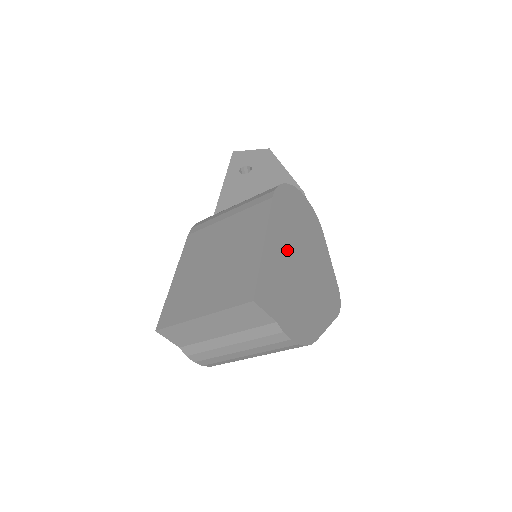
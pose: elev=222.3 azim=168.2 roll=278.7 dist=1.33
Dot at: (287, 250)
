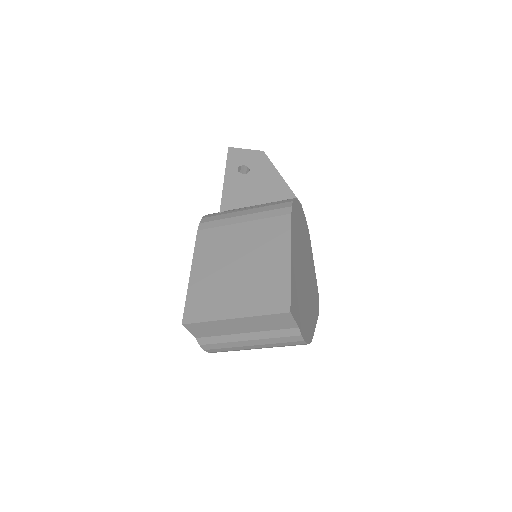
Dot at: (299, 261)
